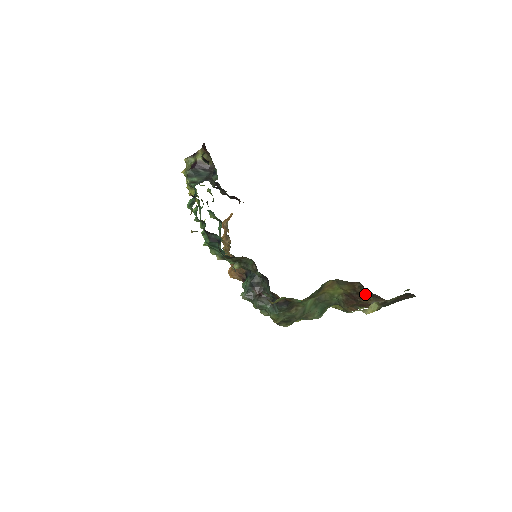
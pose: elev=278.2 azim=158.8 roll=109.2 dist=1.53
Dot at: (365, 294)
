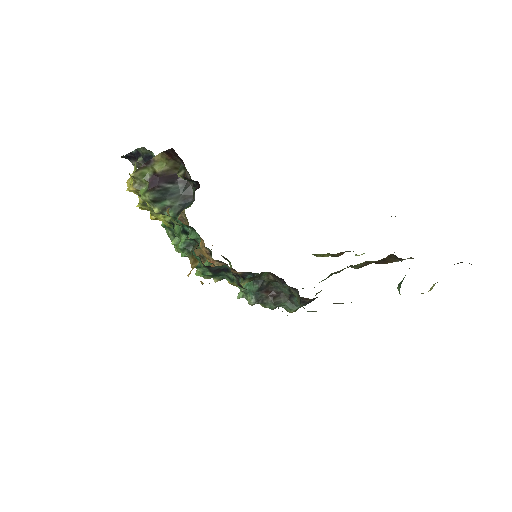
Dot at: (392, 259)
